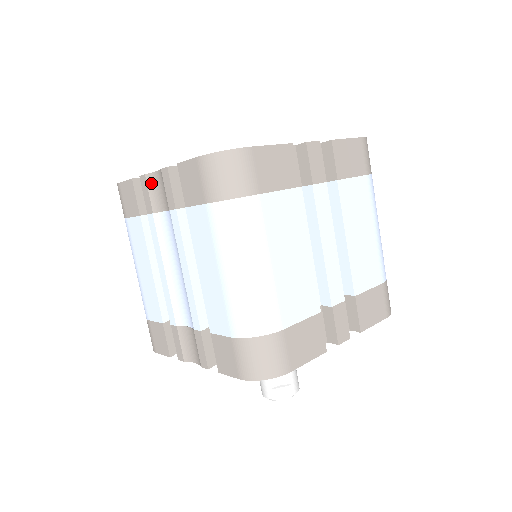
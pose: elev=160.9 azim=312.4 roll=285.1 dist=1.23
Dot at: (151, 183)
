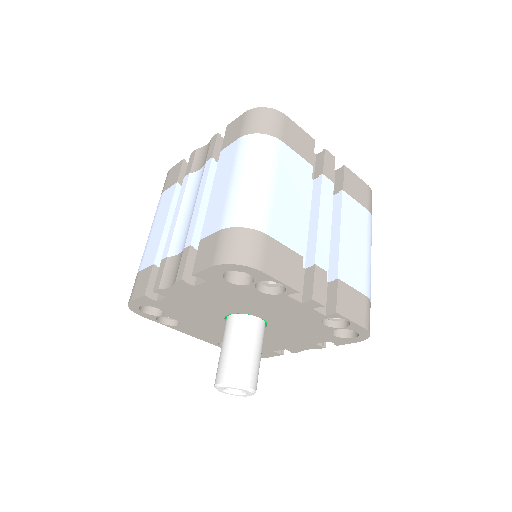
Dot at: (198, 154)
